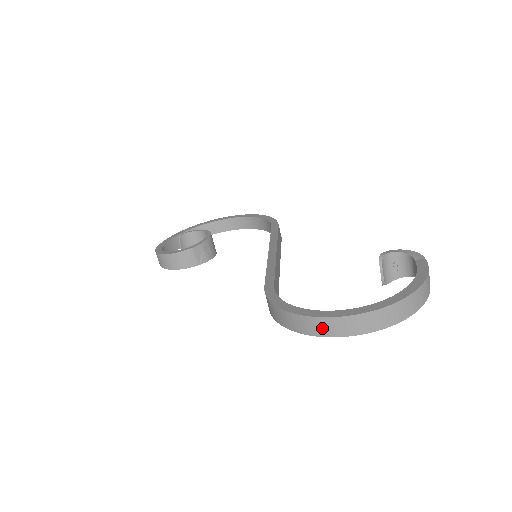
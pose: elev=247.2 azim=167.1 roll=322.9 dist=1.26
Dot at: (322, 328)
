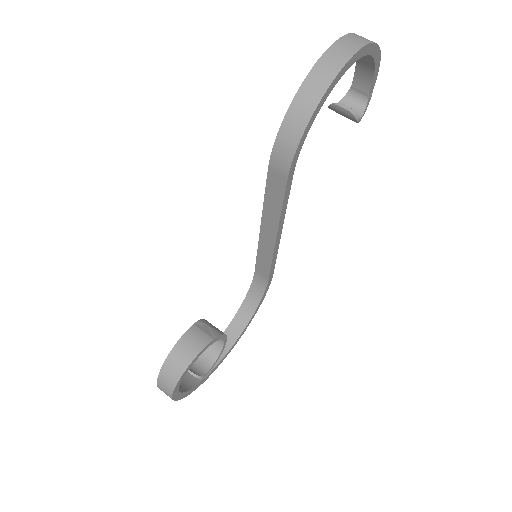
Dot at: (327, 70)
